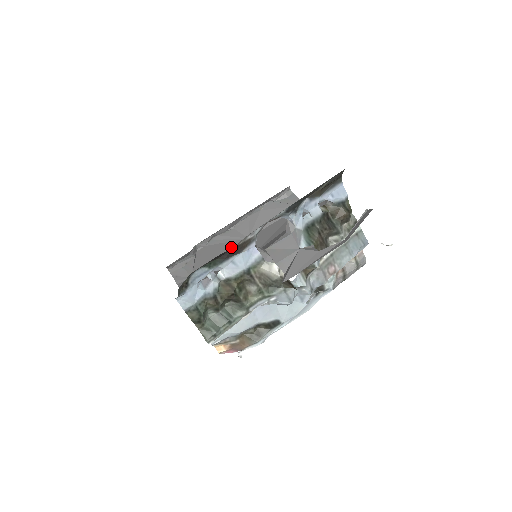
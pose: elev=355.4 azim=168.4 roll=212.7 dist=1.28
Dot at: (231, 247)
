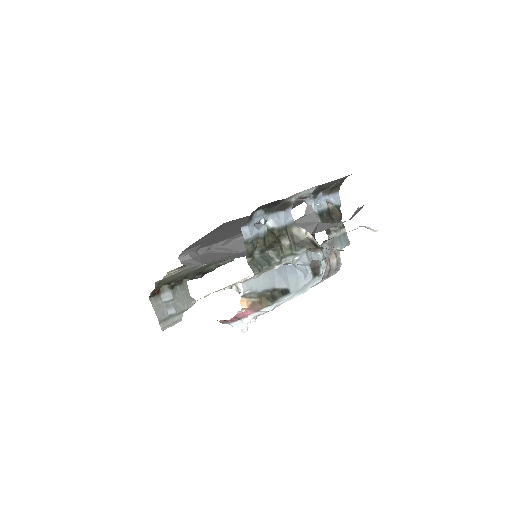
Dot at: (228, 255)
